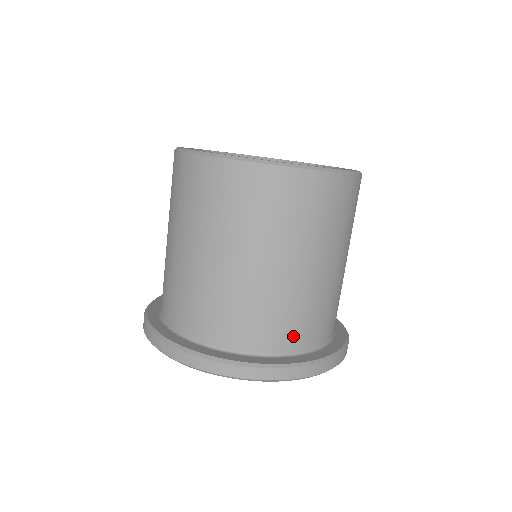
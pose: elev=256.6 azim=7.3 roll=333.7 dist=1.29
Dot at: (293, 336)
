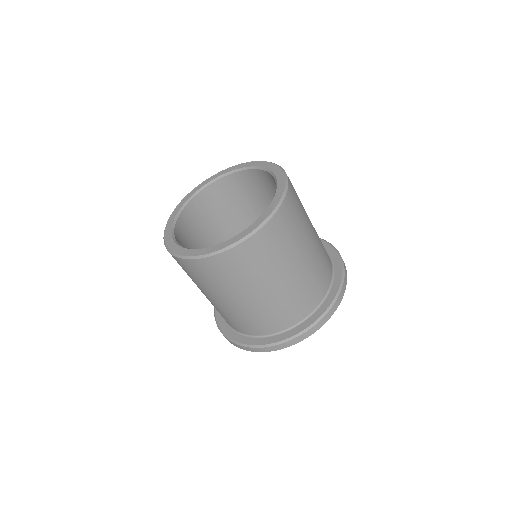
Dot at: (262, 328)
